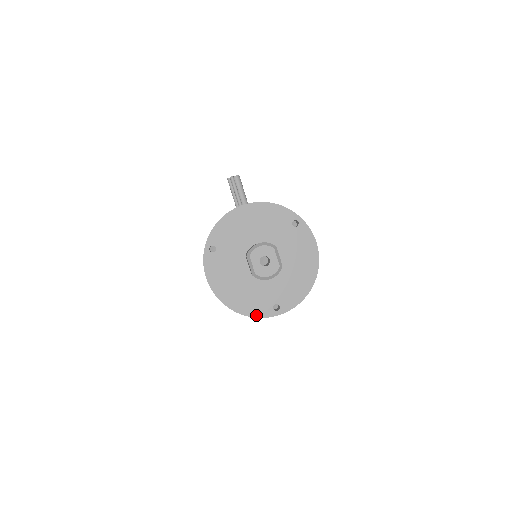
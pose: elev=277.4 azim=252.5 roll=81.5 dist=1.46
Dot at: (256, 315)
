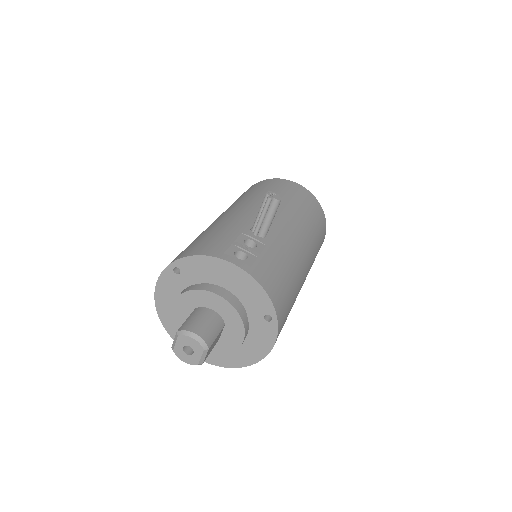
Dot at: occluded
